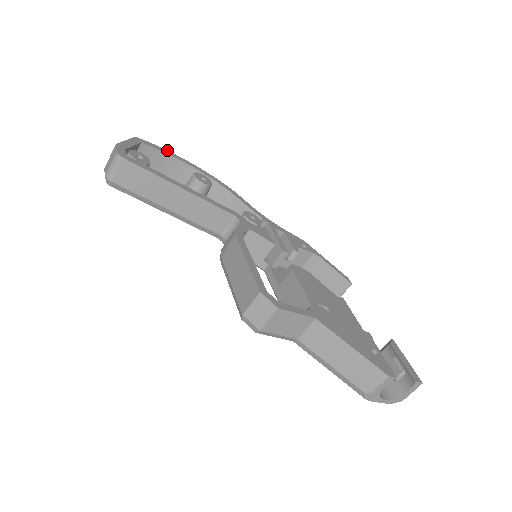
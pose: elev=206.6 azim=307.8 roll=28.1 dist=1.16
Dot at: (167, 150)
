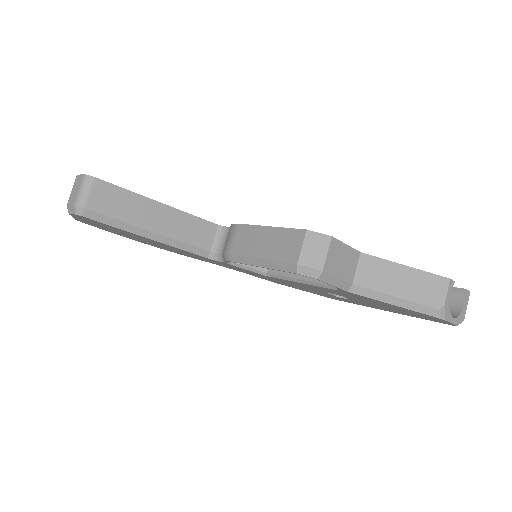
Dot at: occluded
